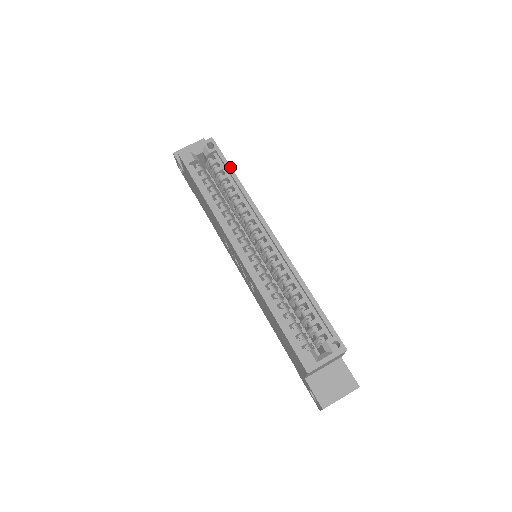
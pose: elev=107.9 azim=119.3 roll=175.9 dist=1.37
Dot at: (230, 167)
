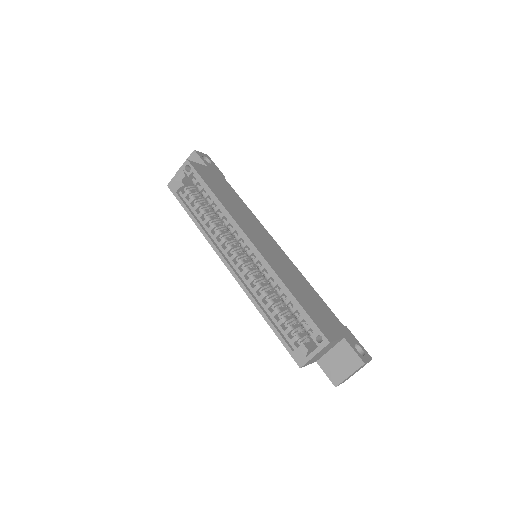
Dot at: (206, 185)
